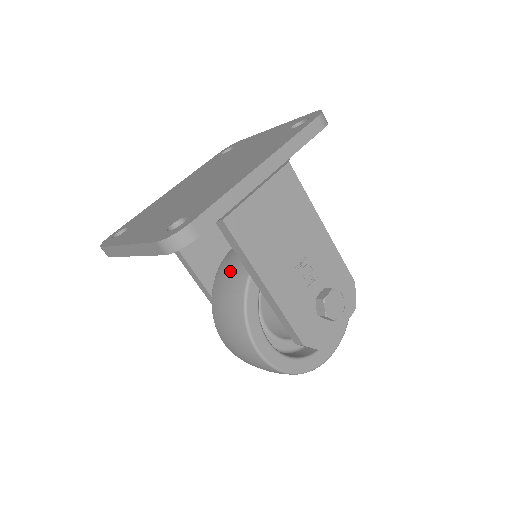
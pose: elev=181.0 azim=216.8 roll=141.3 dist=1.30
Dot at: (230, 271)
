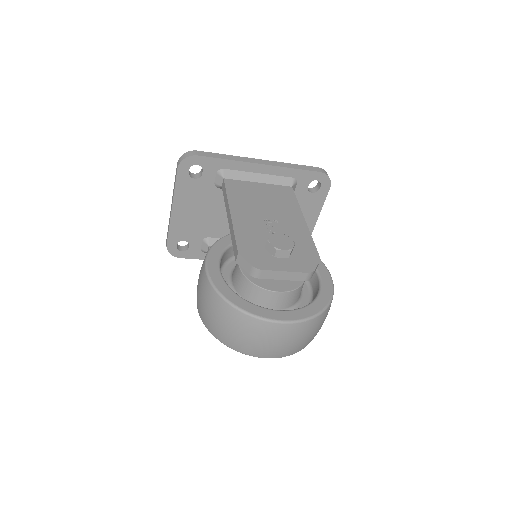
Dot at: occluded
